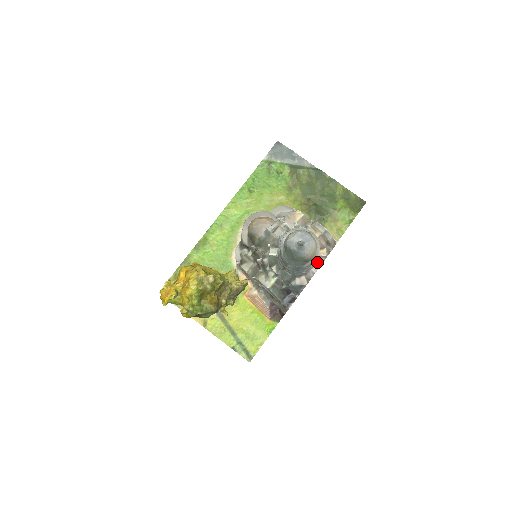
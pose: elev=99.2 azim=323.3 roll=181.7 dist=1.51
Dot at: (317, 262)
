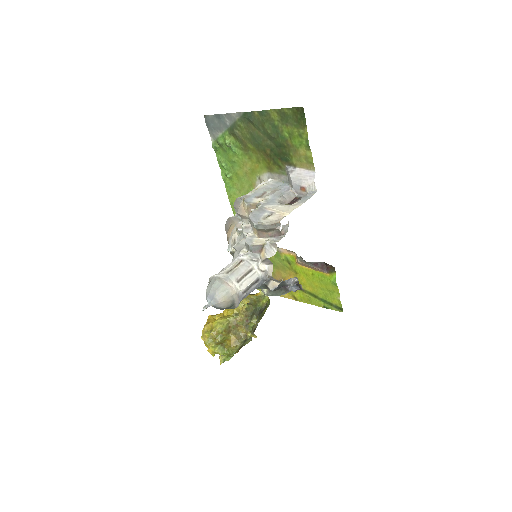
Dot at: (267, 264)
